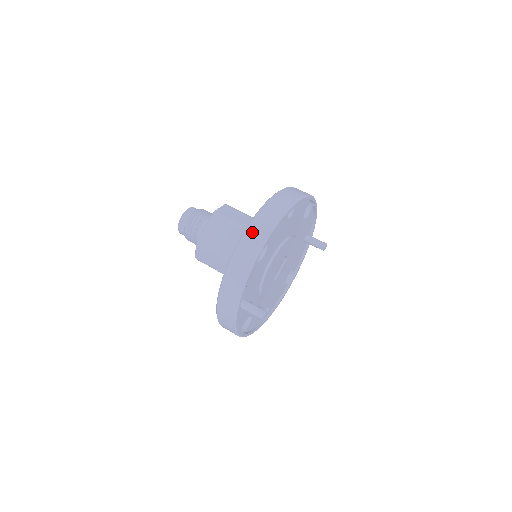
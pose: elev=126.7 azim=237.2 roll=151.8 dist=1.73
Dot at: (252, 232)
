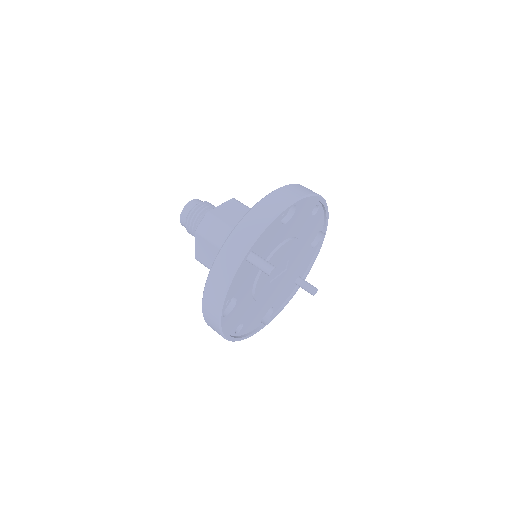
Dot at: (288, 189)
